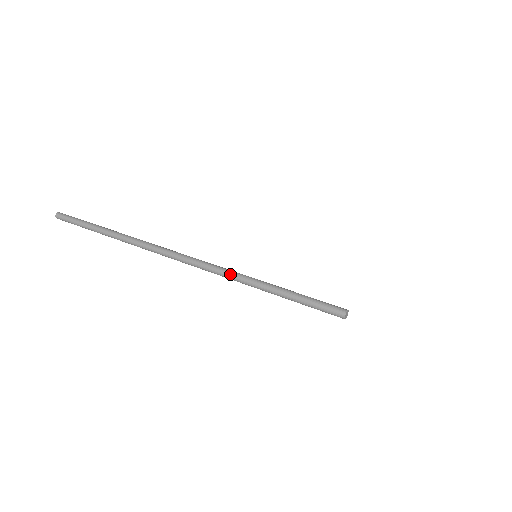
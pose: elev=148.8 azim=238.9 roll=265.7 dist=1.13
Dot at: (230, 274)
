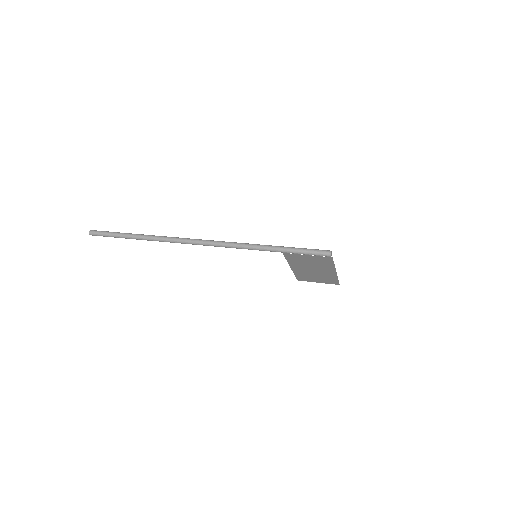
Dot at: (246, 243)
